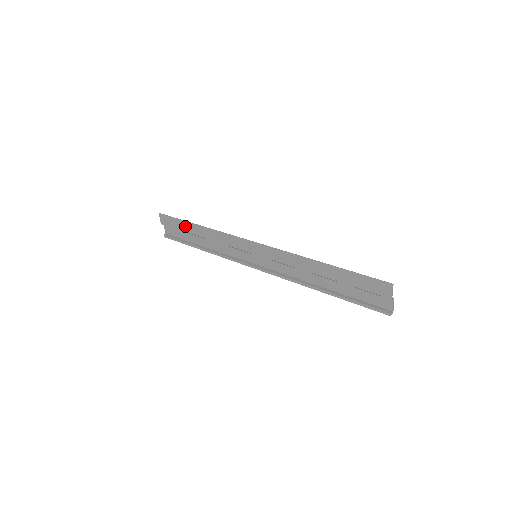
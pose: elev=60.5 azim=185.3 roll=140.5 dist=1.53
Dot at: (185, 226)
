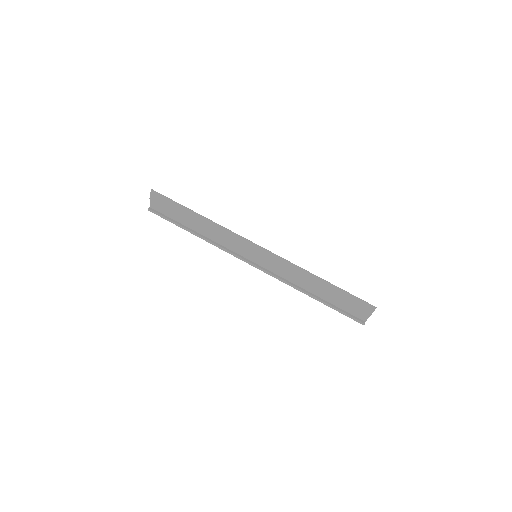
Dot at: (182, 210)
